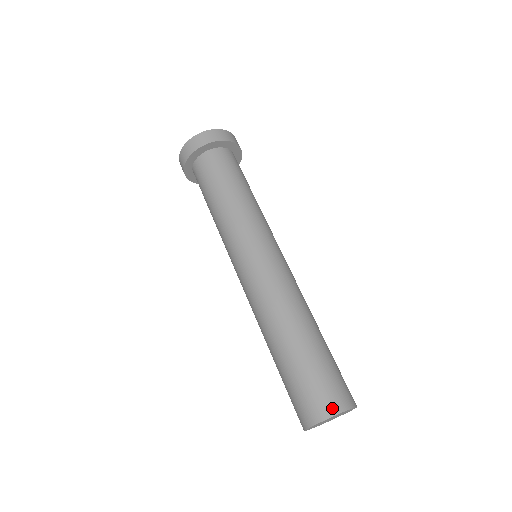
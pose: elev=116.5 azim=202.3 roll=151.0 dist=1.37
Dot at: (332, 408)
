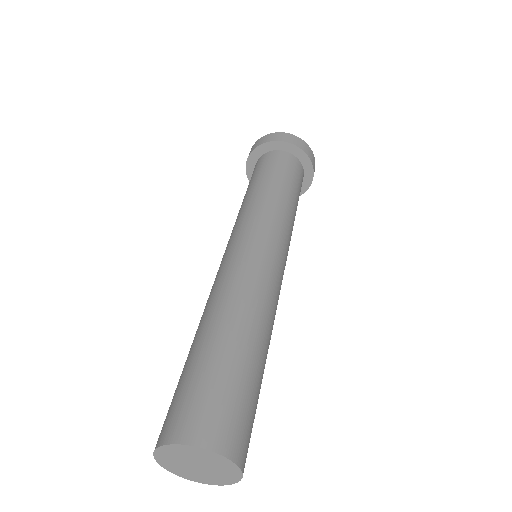
Dot at: (161, 436)
